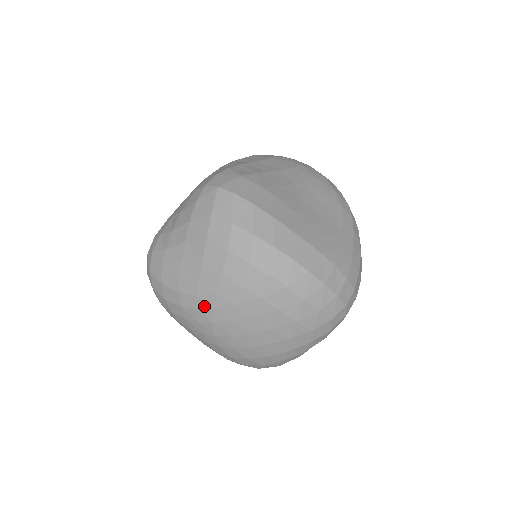
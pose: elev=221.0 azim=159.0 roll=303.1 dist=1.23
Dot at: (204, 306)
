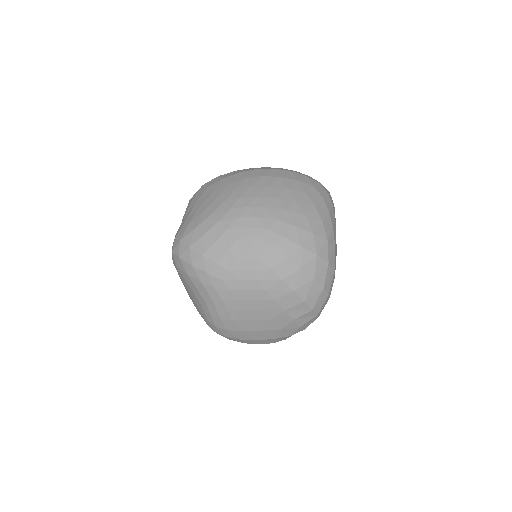
Dot at: (233, 202)
